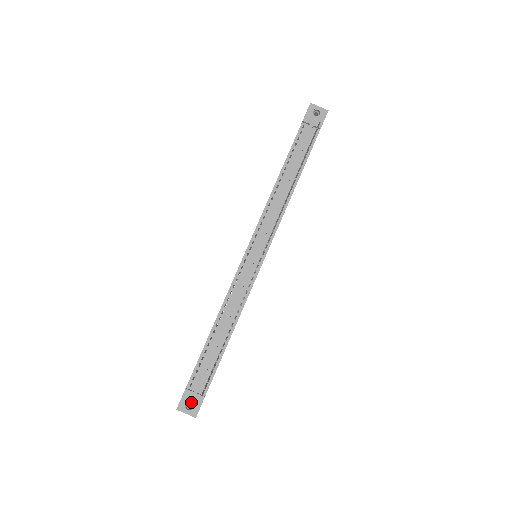
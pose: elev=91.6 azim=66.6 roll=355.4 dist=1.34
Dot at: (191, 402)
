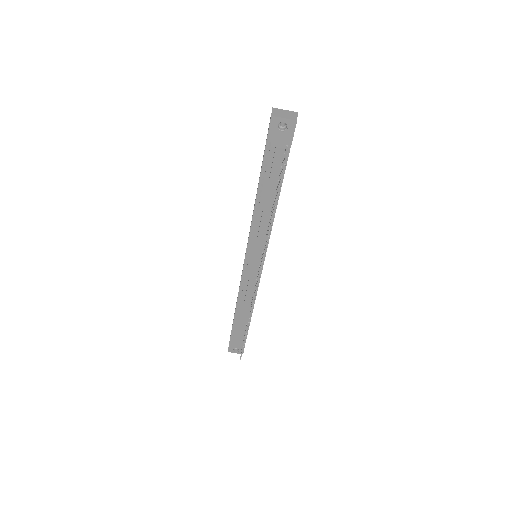
Dot at: occluded
